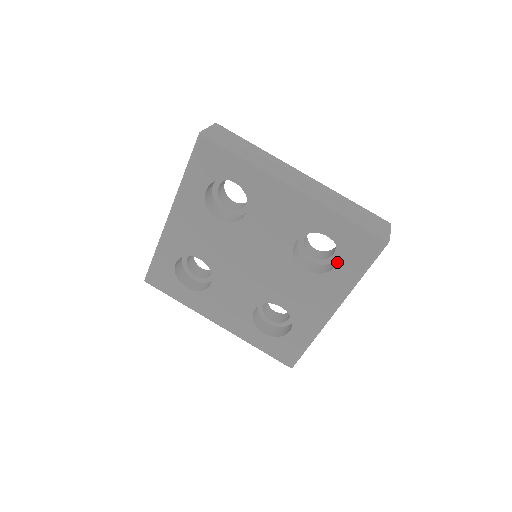
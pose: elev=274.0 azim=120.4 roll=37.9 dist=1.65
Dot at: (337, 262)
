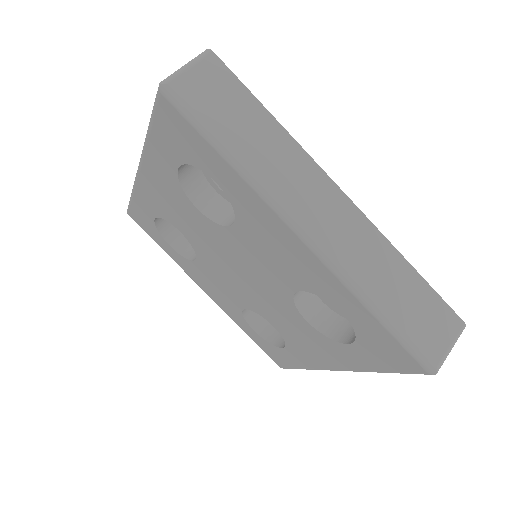
Dot at: (352, 340)
